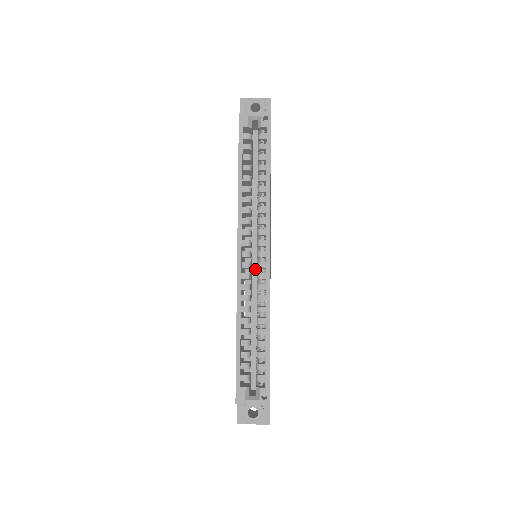
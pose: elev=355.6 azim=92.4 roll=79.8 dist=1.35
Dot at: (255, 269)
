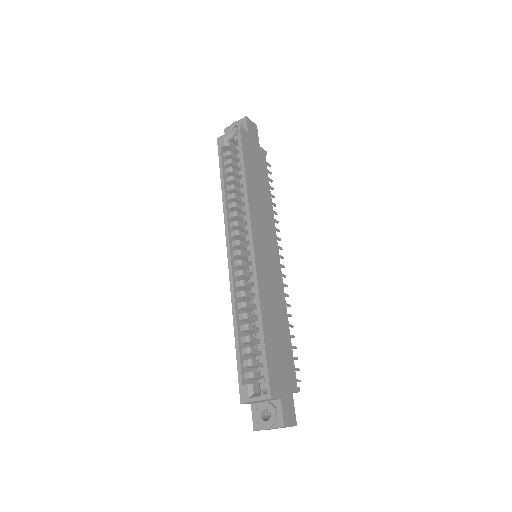
Dot at: occluded
